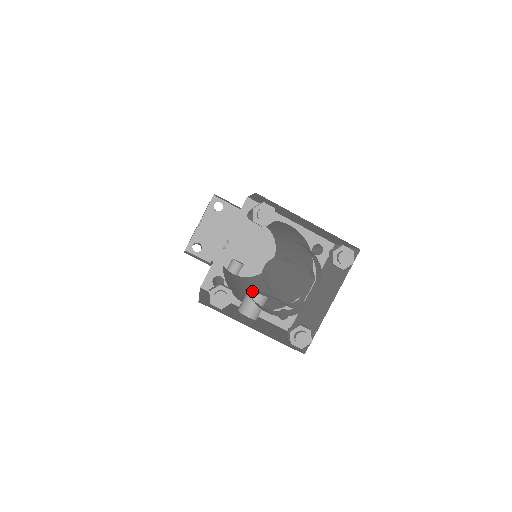
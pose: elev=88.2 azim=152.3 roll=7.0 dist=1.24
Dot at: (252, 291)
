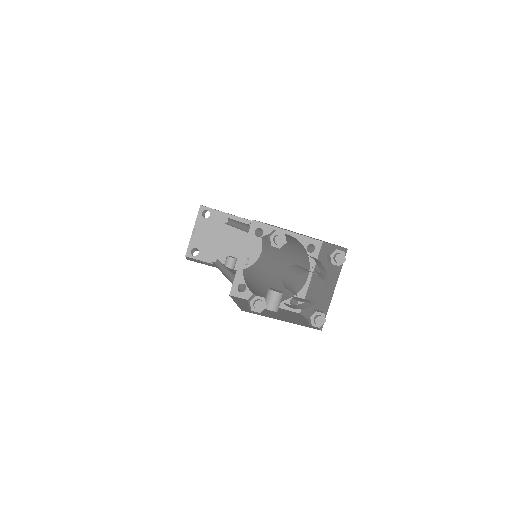
Dot at: (272, 291)
